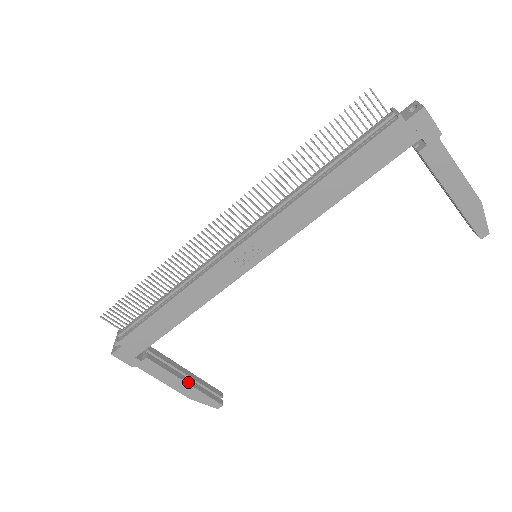
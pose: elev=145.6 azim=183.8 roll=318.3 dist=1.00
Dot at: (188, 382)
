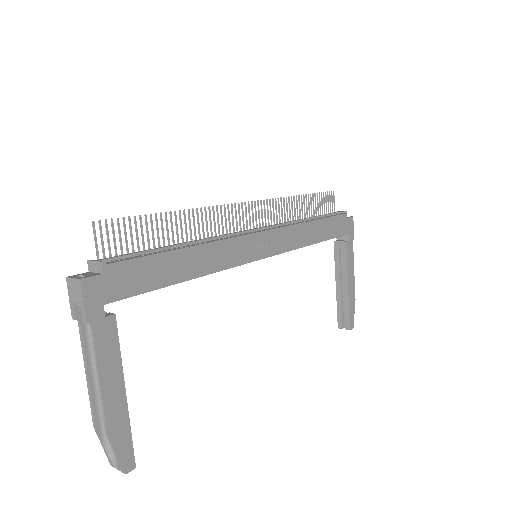
Dot at: (125, 395)
